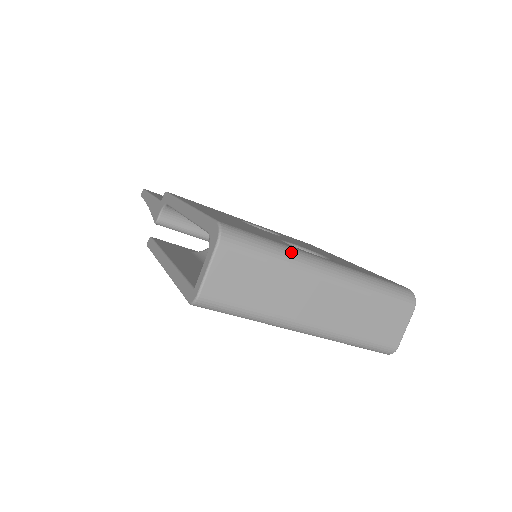
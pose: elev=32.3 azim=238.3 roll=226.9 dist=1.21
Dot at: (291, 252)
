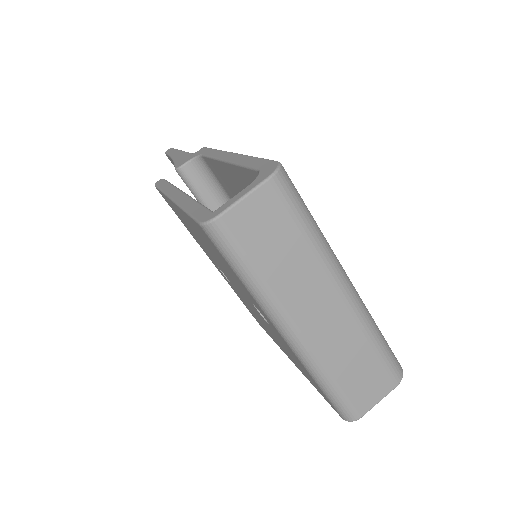
Dot at: (326, 242)
